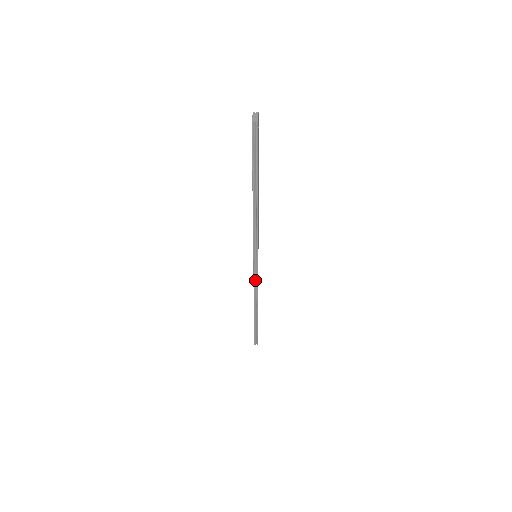
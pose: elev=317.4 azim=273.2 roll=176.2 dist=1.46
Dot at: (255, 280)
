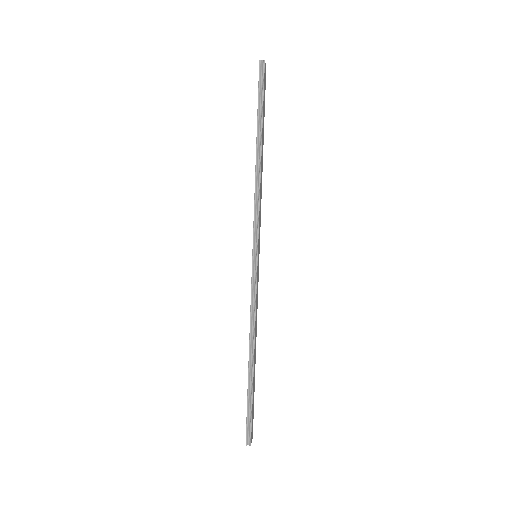
Dot at: (253, 294)
